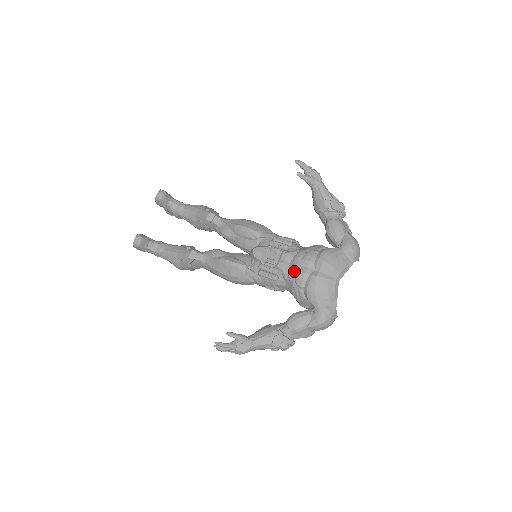
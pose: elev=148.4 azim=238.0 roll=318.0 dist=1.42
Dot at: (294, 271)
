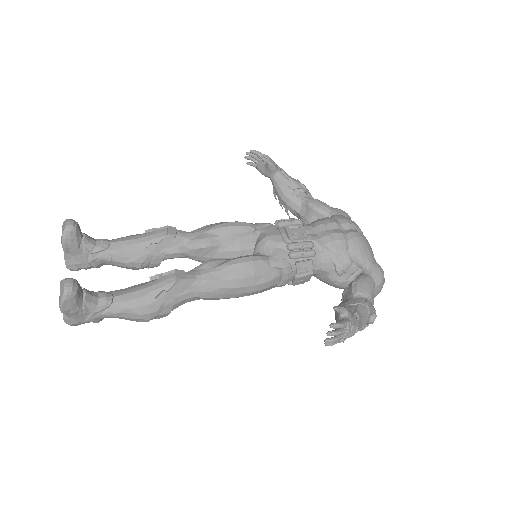
Dot at: (330, 236)
